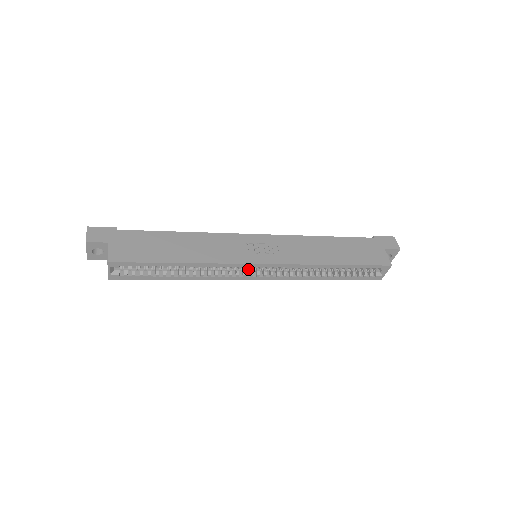
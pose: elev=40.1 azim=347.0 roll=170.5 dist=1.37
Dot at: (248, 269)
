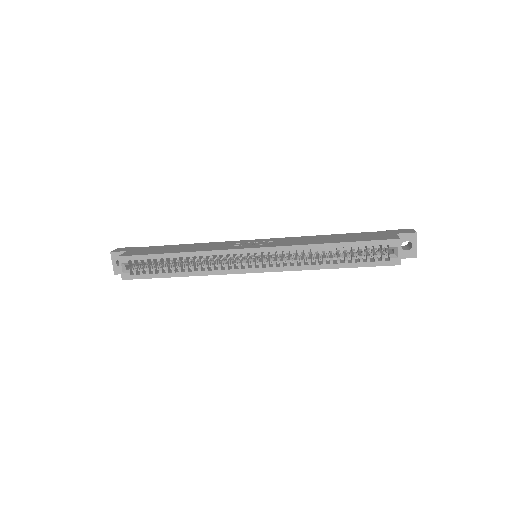
Dot at: (244, 263)
